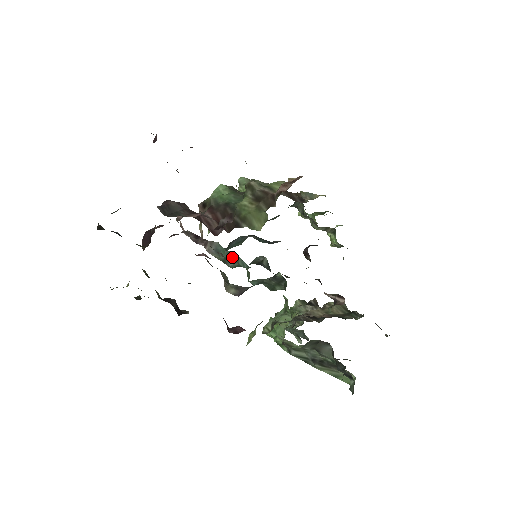
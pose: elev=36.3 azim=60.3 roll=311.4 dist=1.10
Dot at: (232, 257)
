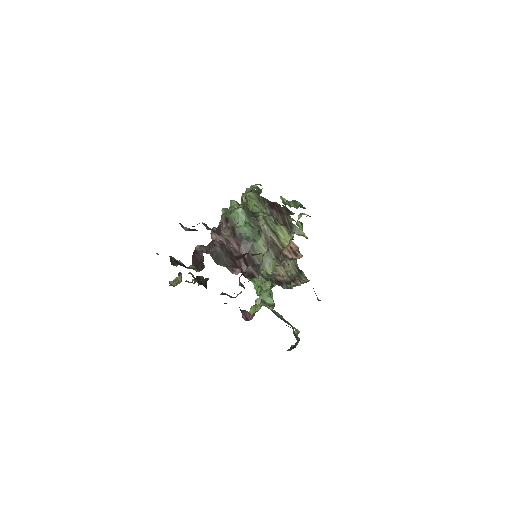
Dot at: occluded
